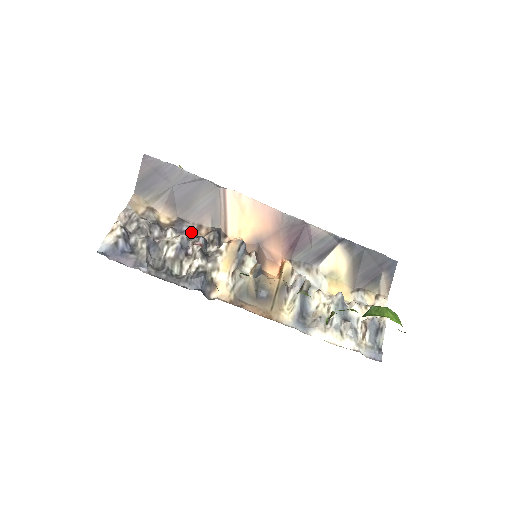
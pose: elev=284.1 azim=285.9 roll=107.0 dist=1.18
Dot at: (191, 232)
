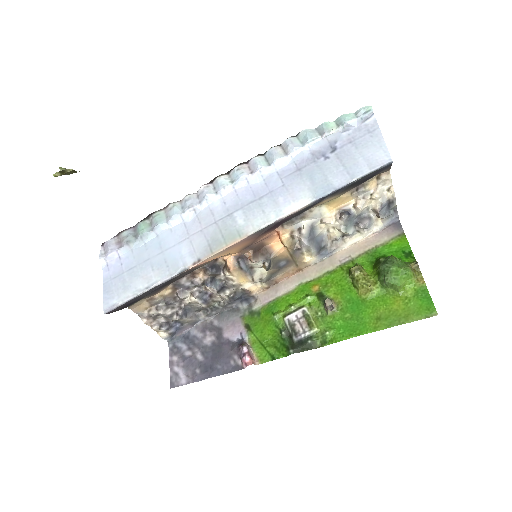
Dot at: (195, 285)
